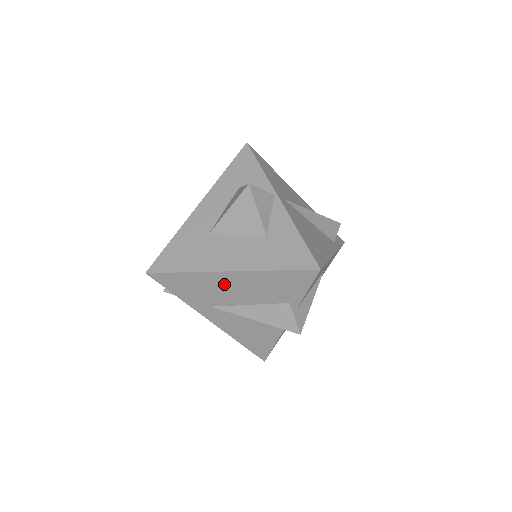
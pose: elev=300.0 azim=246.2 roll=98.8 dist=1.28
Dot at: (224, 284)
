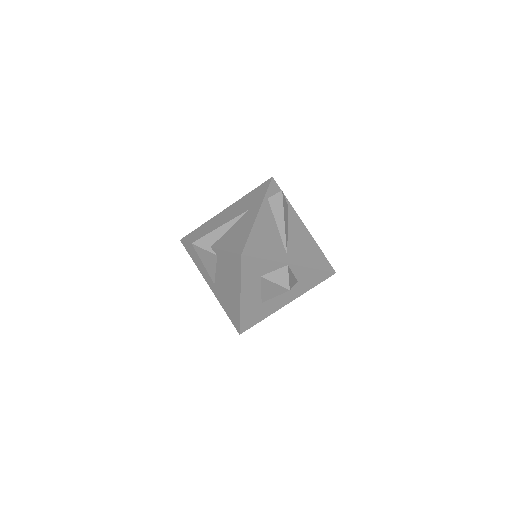
Dot at: occluded
